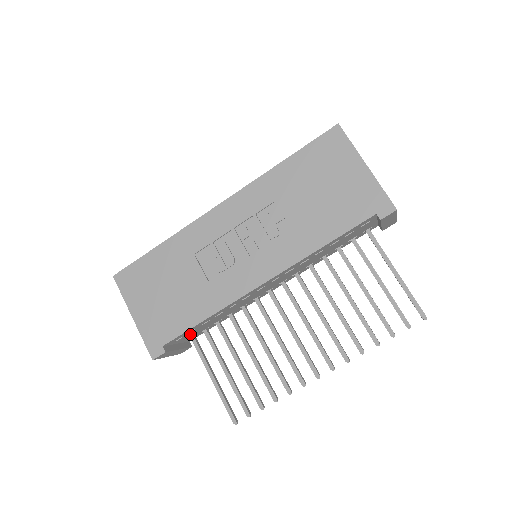
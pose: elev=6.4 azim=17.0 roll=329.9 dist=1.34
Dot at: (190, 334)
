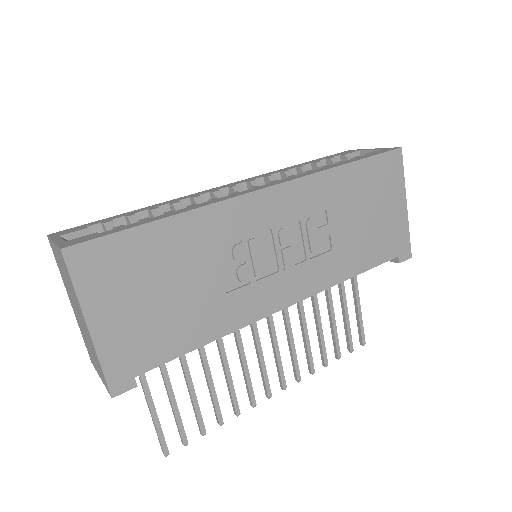
Dot at: occluded
